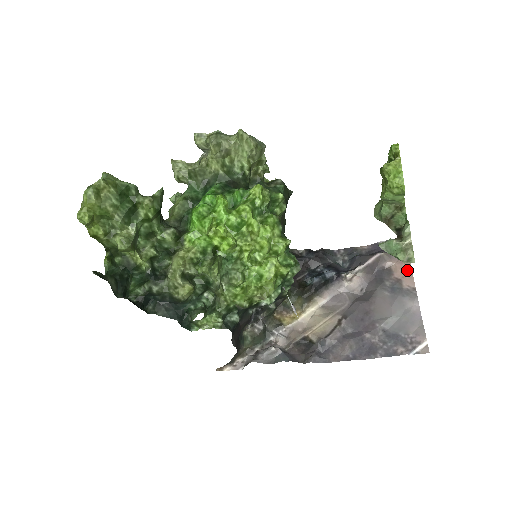
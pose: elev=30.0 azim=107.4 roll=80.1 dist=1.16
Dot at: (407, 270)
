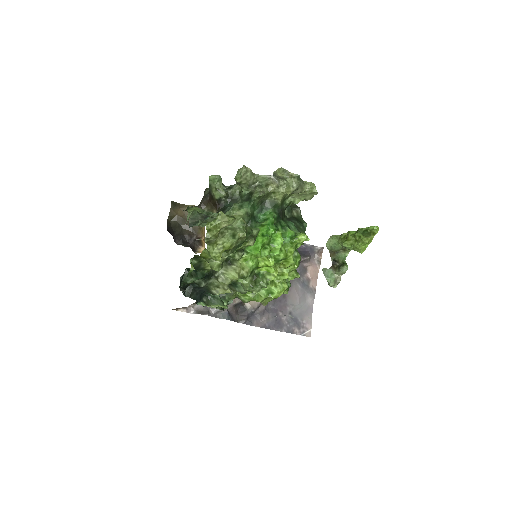
Dot at: (316, 274)
